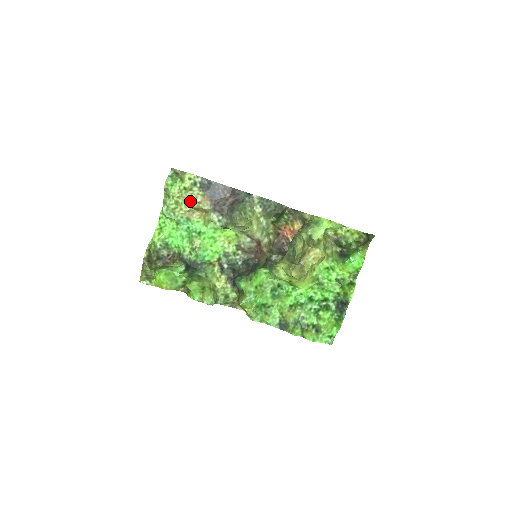
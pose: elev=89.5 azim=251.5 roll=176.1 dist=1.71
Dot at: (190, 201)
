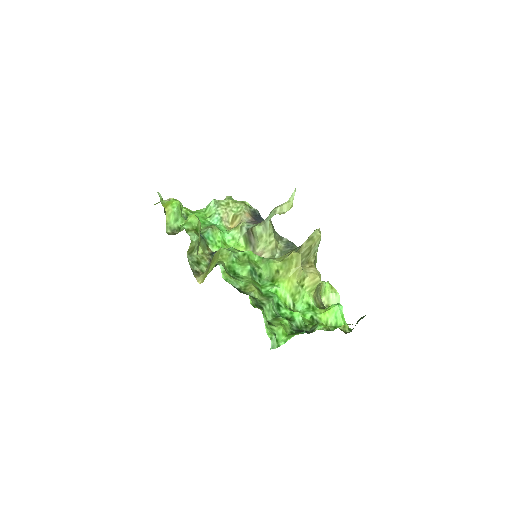
Dot at: (237, 209)
